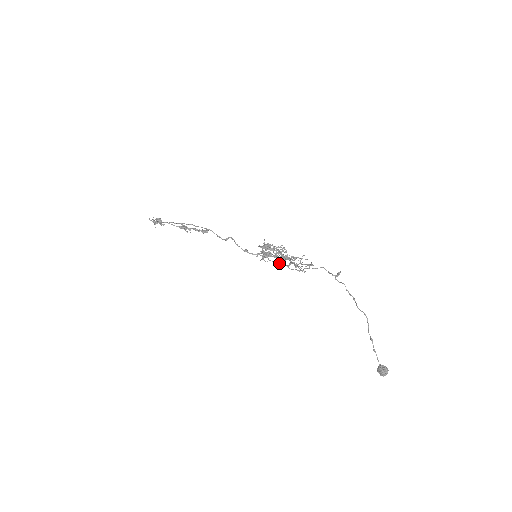
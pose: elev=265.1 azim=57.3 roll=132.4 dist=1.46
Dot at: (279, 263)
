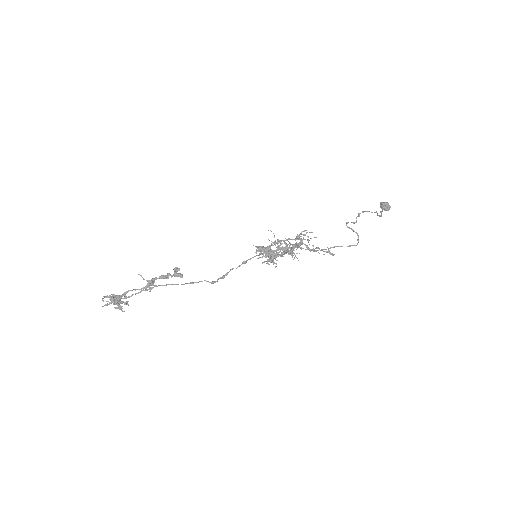
Dot at: occluded
